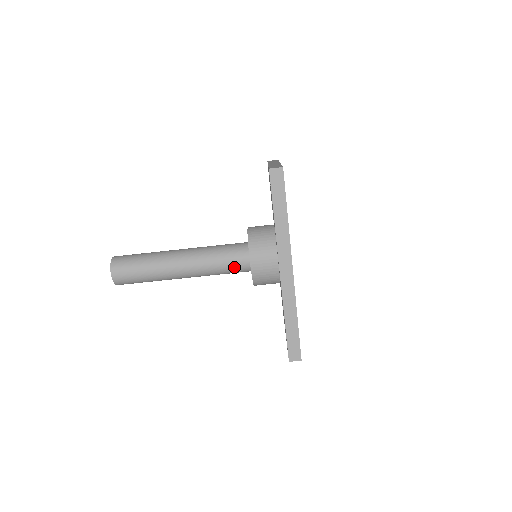
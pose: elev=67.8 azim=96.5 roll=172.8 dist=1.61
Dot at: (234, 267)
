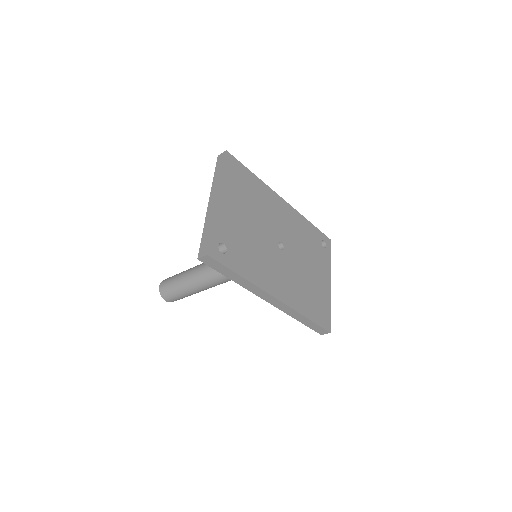
Dot at: occluded
